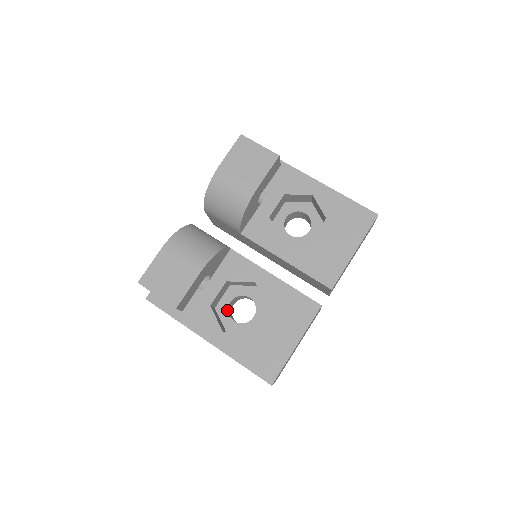
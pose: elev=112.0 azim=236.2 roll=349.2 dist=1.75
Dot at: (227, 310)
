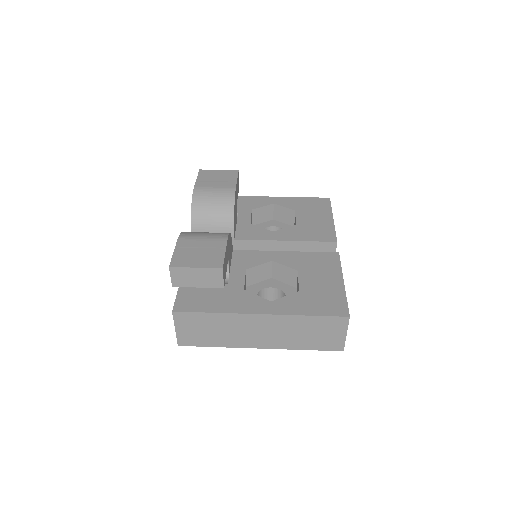
Dot at: occluded
